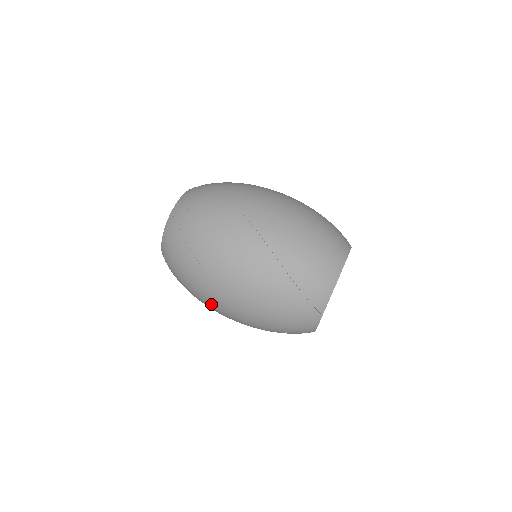
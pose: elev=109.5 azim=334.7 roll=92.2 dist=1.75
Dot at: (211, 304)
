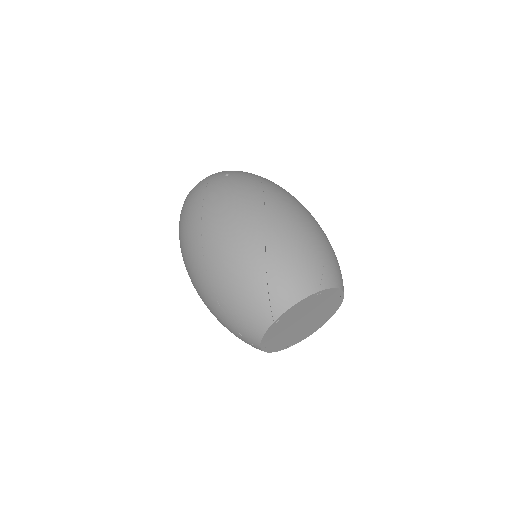
Dot at: (189, 260)
